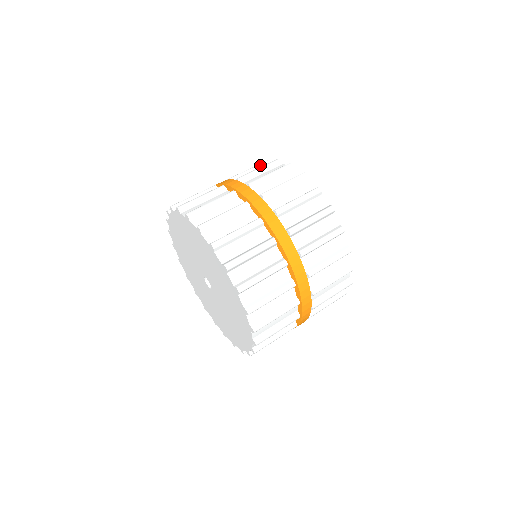
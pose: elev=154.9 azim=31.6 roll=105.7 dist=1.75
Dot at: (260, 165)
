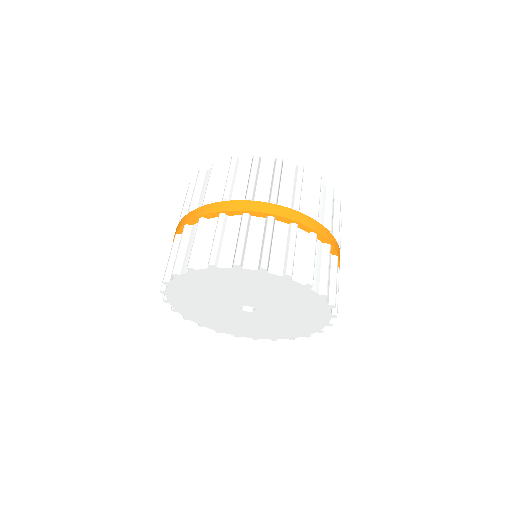
Dot at: (235, 167)
